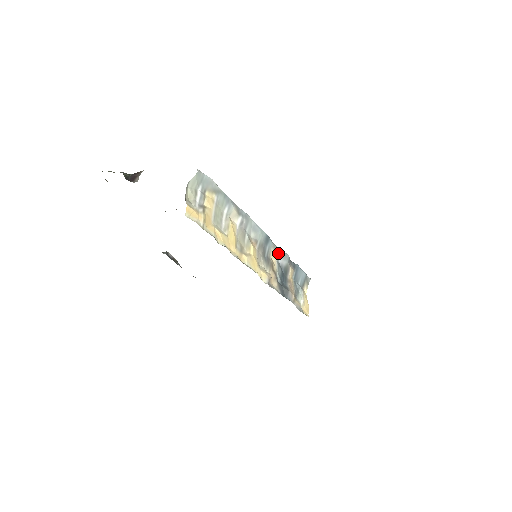
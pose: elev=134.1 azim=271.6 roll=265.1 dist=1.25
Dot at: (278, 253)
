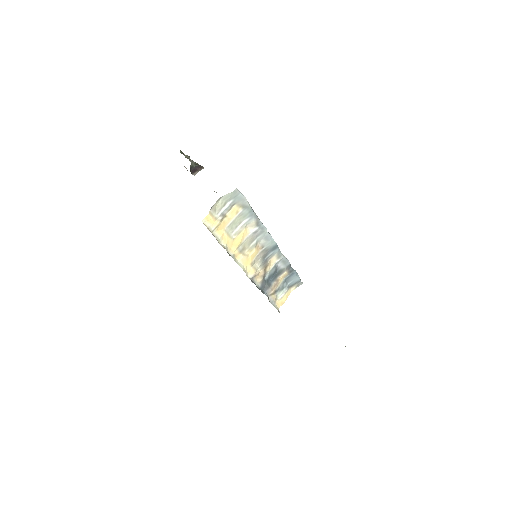
Dot at: (280, 259)
